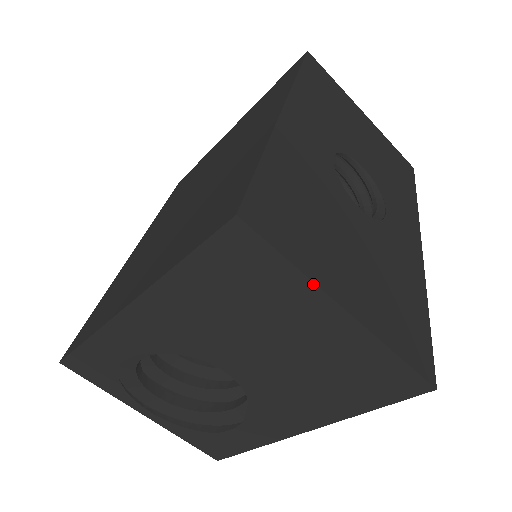
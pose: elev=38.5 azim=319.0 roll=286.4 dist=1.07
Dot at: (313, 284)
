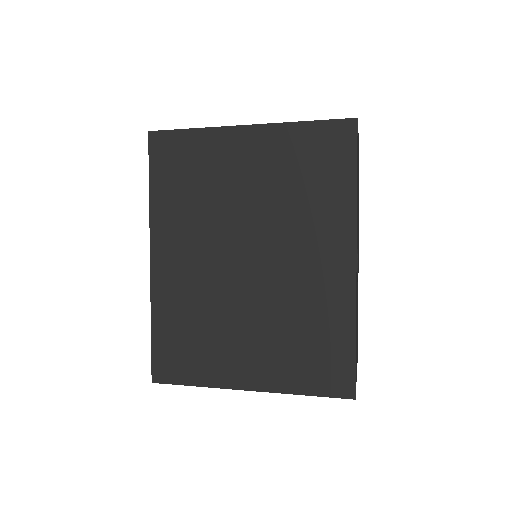
Dot at: occluded
